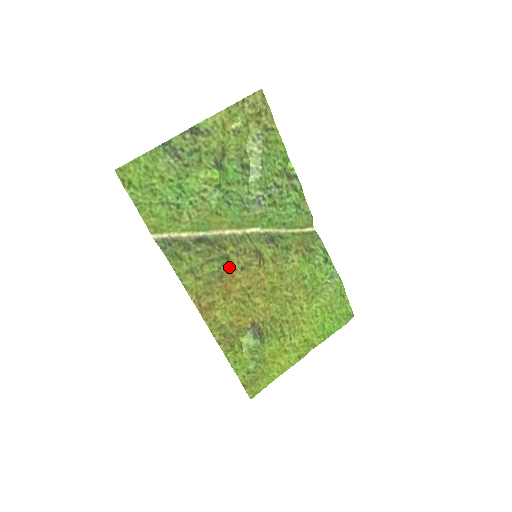
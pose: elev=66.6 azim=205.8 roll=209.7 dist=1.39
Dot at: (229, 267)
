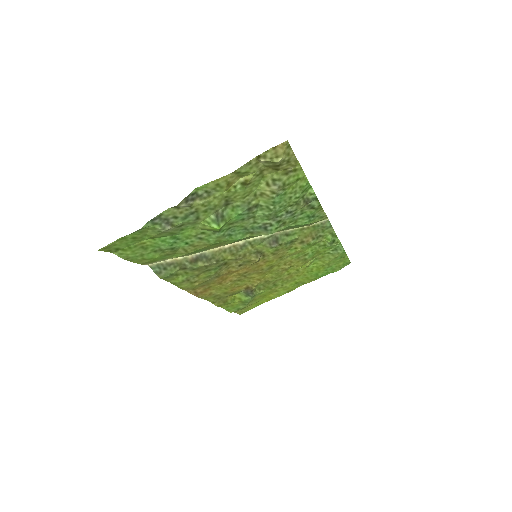
Dot at: (226, 267)
